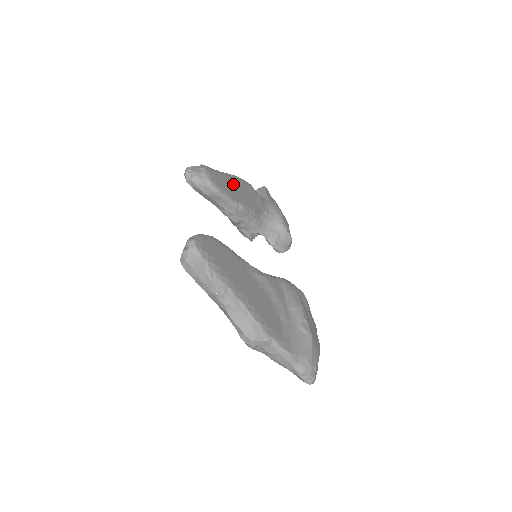
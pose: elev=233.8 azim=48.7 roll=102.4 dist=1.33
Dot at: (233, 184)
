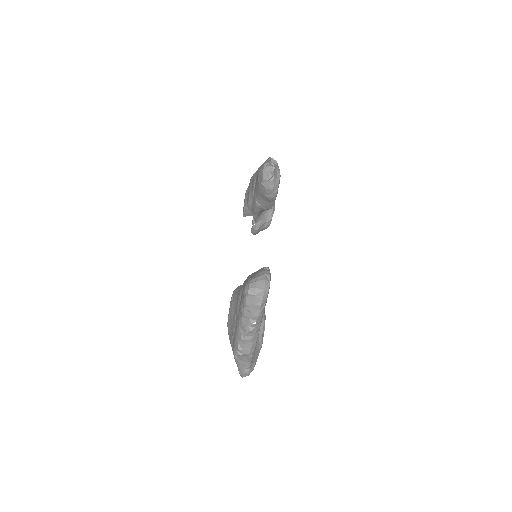
Dot at: occluded
